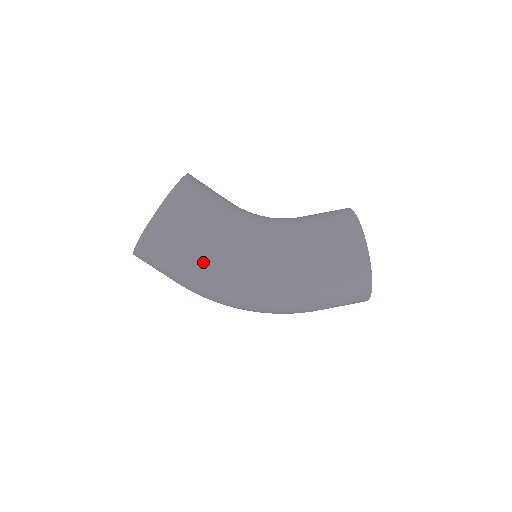
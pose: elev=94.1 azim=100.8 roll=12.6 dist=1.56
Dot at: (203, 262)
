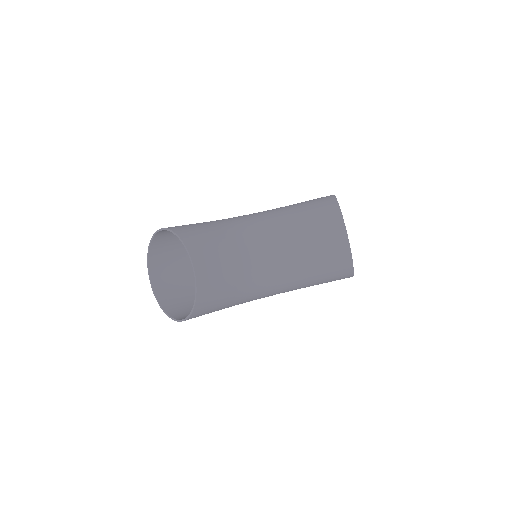
Dot at: occluded
